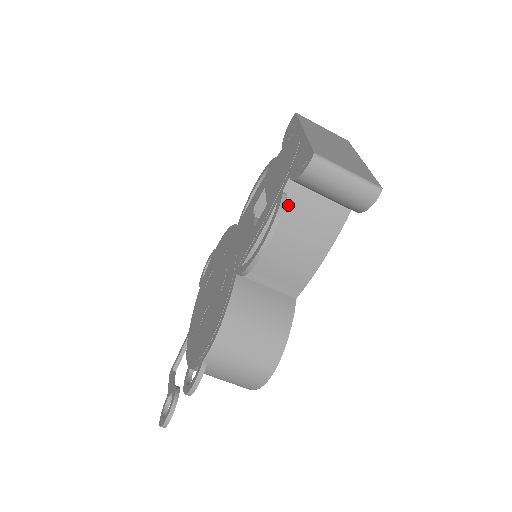
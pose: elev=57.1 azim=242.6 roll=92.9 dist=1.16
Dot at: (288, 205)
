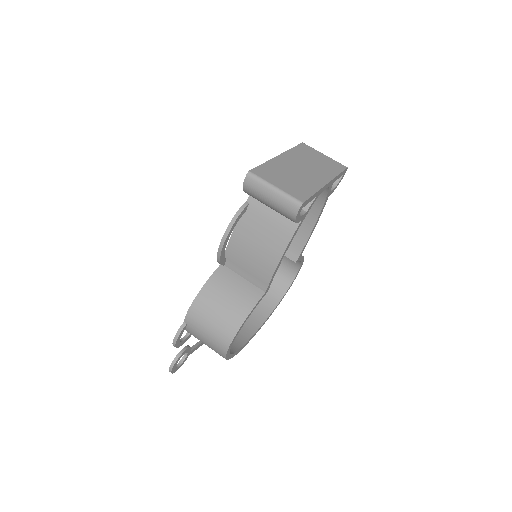
Dot at: (250, 212)
